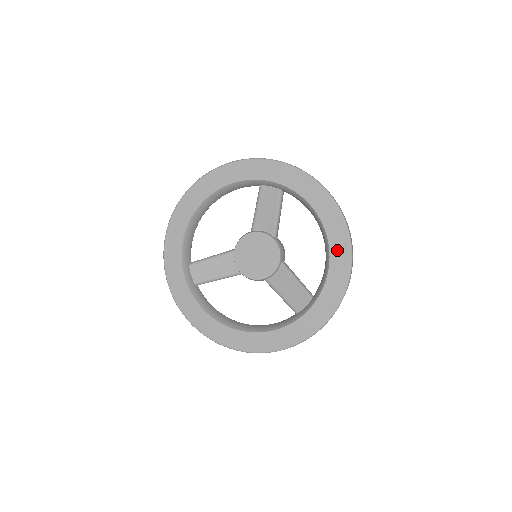
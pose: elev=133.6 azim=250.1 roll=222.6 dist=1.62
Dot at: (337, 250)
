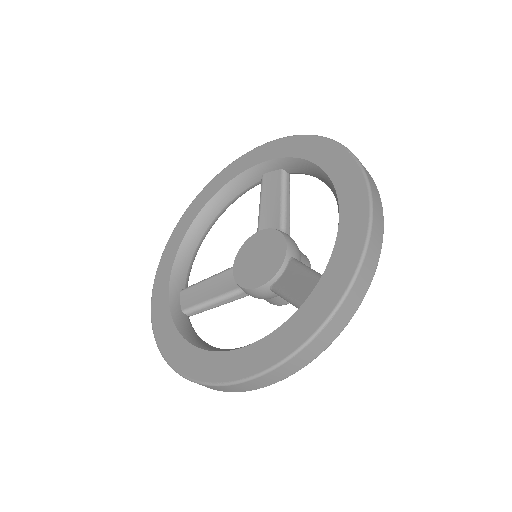
Dot at: (348, 195)
